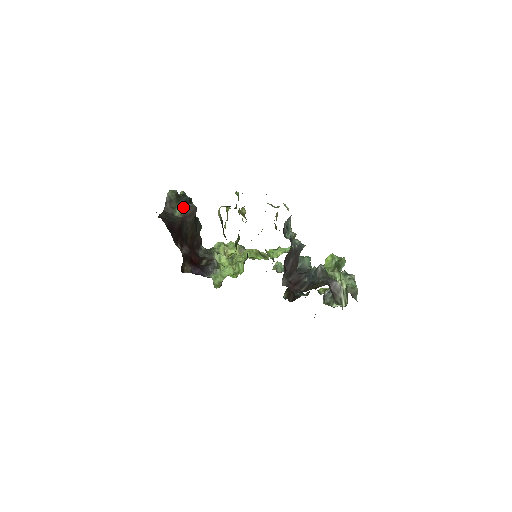
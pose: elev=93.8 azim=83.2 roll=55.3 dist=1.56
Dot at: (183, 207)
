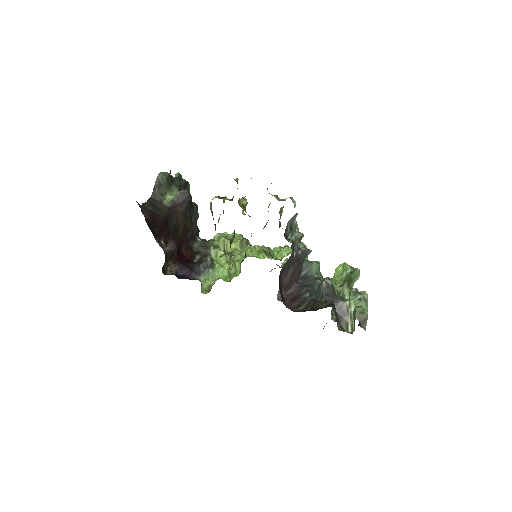
Dot at: (174, 193)
